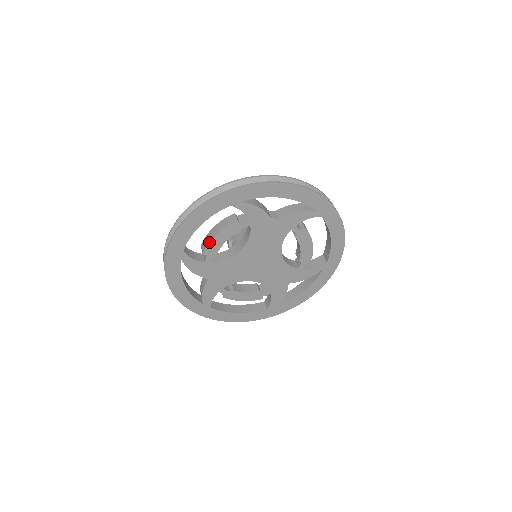
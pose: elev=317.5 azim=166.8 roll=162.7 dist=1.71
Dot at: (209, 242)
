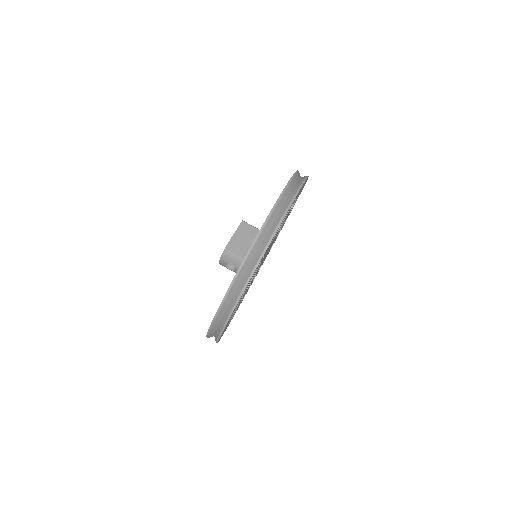
Dot at: occluded
